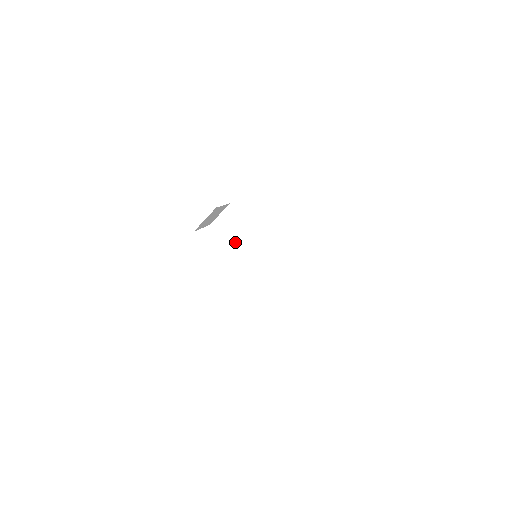
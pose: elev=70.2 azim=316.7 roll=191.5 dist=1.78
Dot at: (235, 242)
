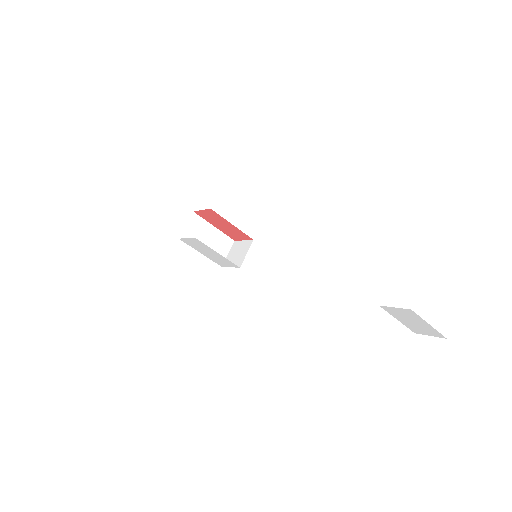
Dot at: (240, 262)
